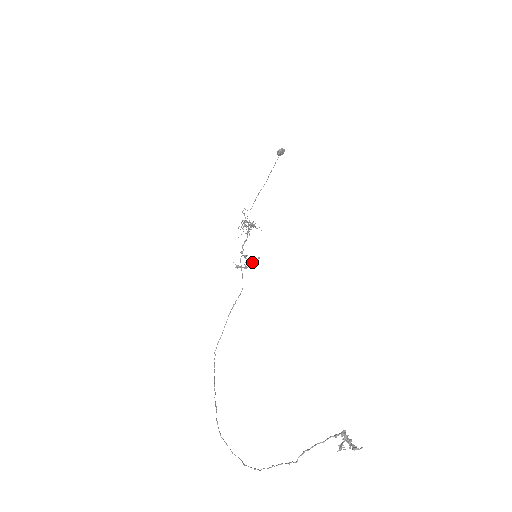
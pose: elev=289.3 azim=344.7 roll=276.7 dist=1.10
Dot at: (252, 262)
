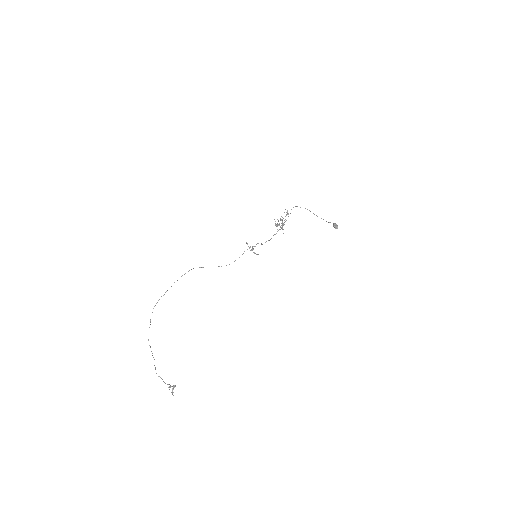
Dot at: (253, 252)
